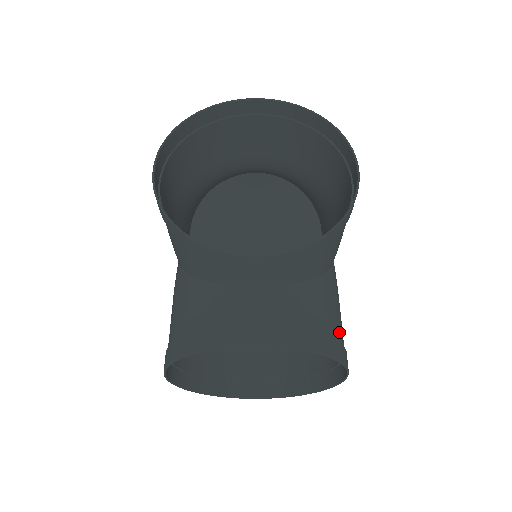
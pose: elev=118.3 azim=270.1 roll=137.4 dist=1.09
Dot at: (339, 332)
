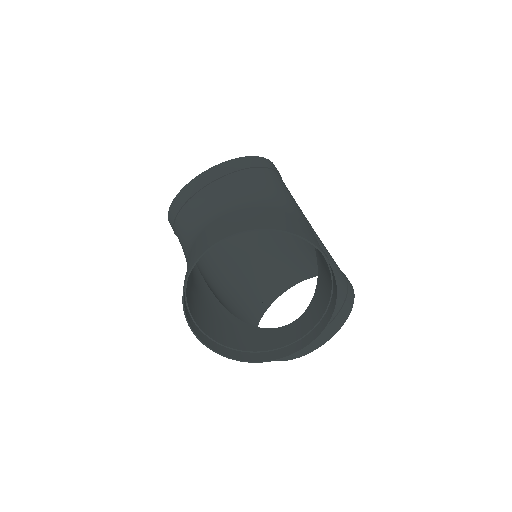
Dot at: (342, 287)
